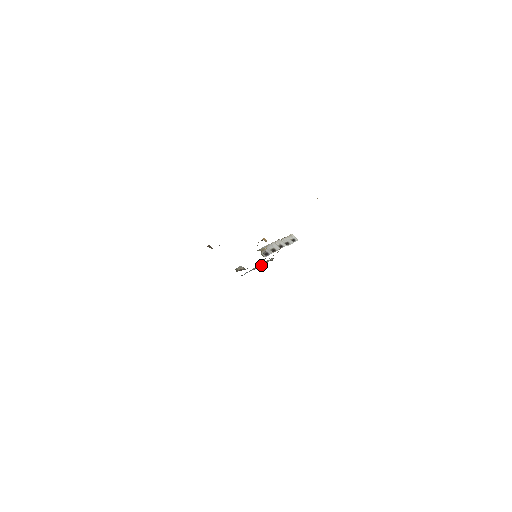
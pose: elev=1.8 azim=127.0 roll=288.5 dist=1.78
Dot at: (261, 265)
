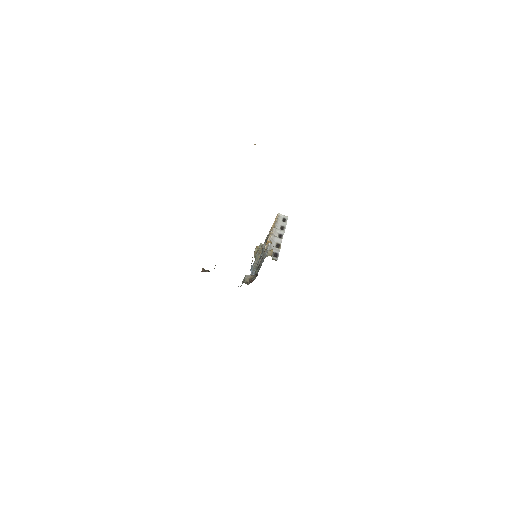
Dot at: (258, 258)
